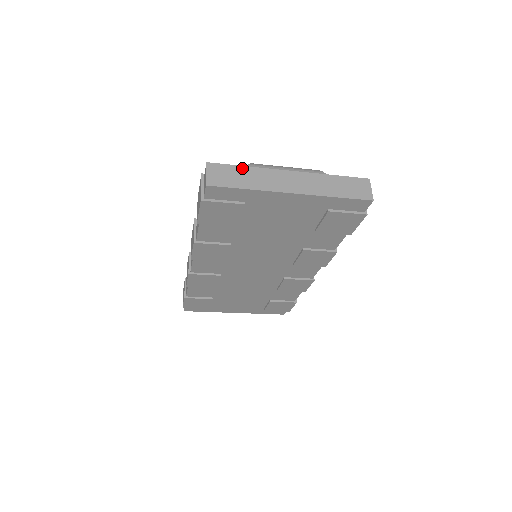
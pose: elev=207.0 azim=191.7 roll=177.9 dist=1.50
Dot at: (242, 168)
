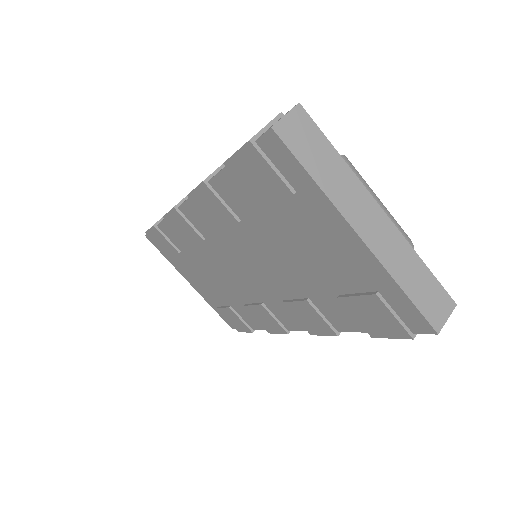
Dot at: (332, 150)
